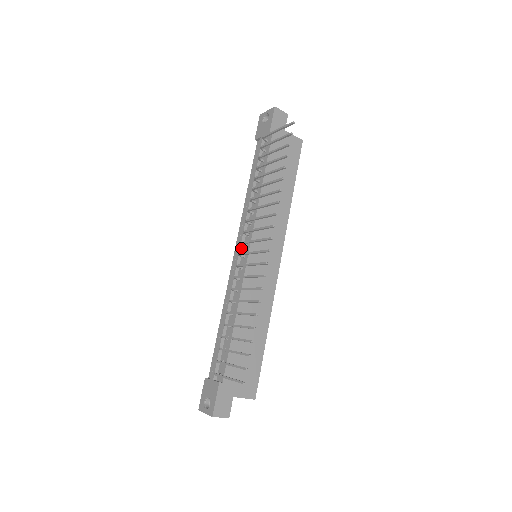
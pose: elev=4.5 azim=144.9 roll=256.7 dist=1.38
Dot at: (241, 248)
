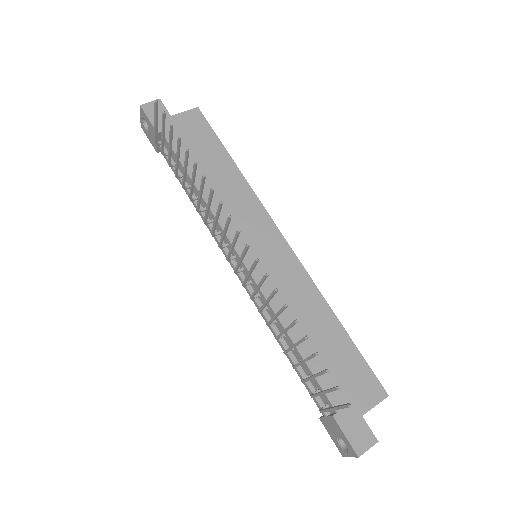
Dot at: (234, 263)
